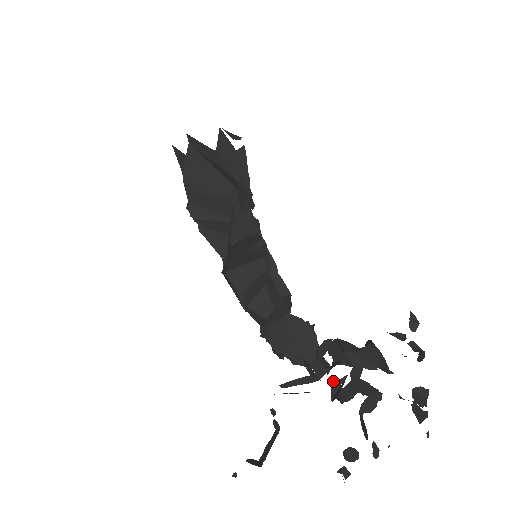
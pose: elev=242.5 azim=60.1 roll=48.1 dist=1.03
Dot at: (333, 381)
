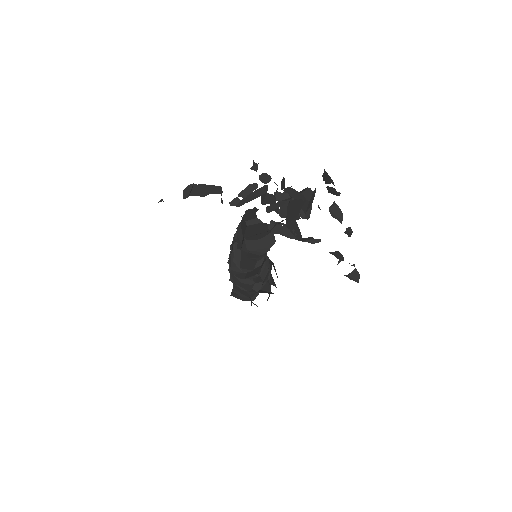
Dot at: occluded
